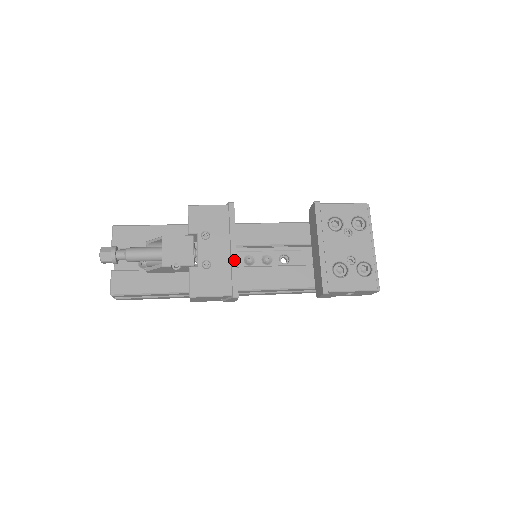
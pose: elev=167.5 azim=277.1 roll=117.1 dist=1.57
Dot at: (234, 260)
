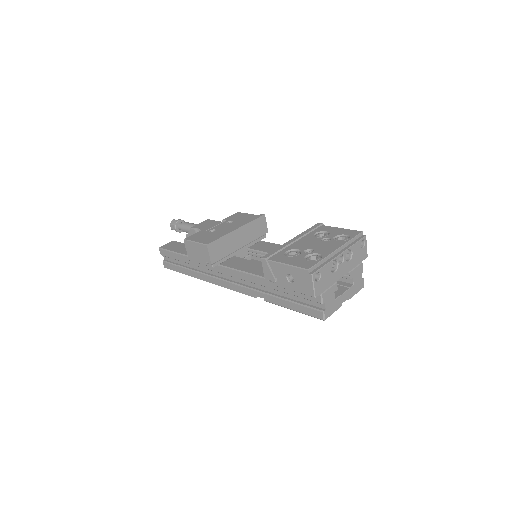
Dot at: (229, 232)
